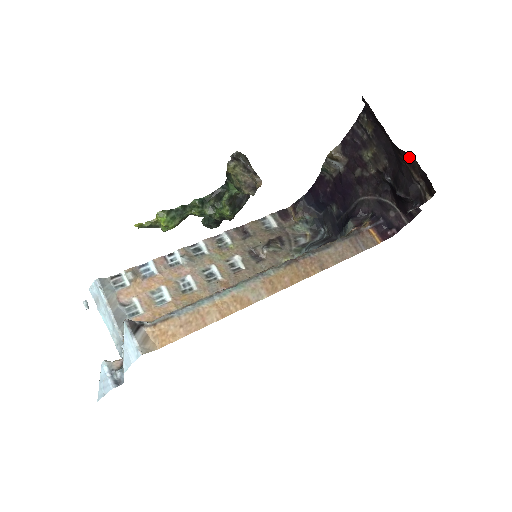
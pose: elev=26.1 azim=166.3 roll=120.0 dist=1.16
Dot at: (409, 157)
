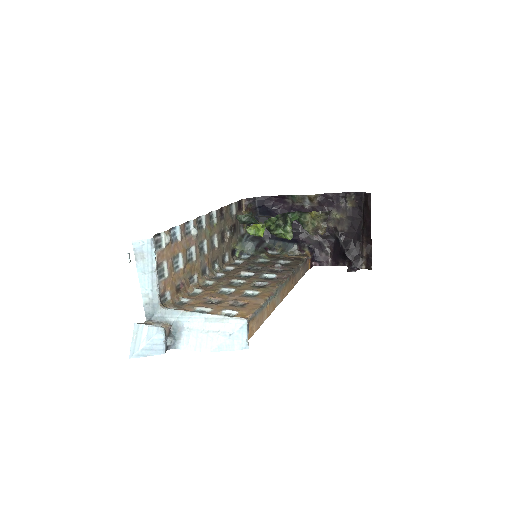
Dot at: (370, 243)
